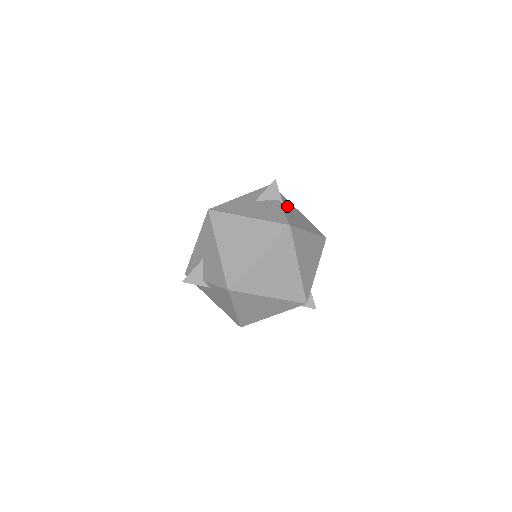
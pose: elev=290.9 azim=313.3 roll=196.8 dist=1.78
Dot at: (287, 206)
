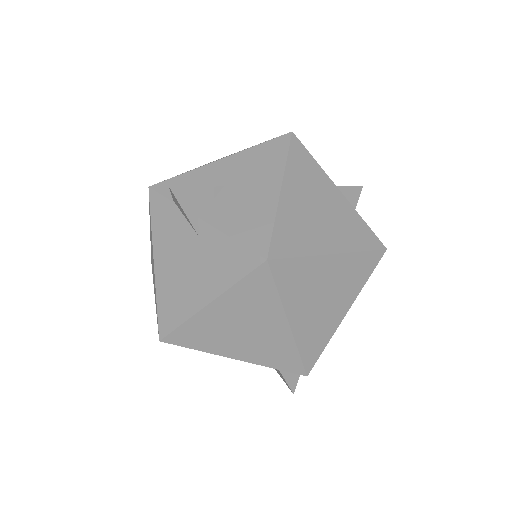
Dot at: occluded
